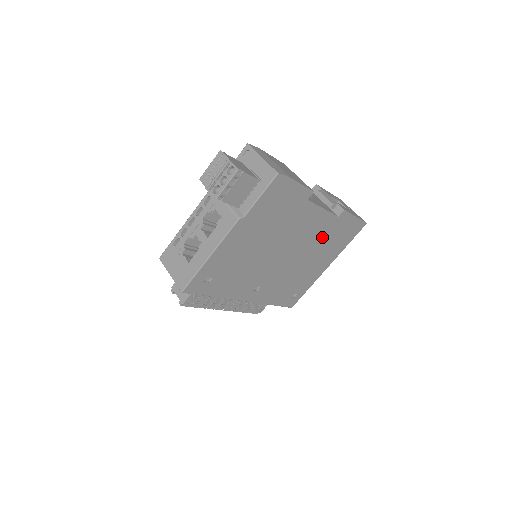
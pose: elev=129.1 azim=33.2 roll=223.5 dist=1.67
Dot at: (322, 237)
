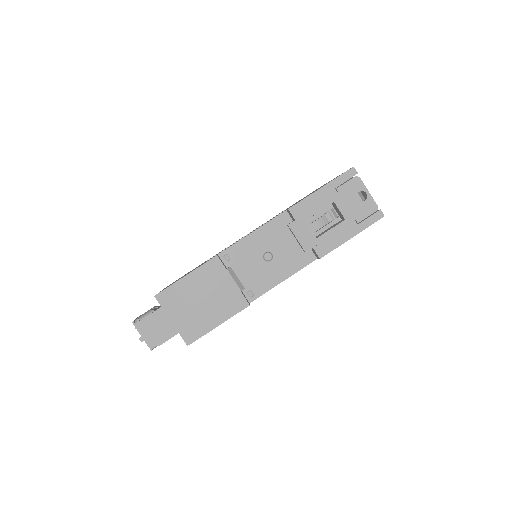
Dot at: occluded
